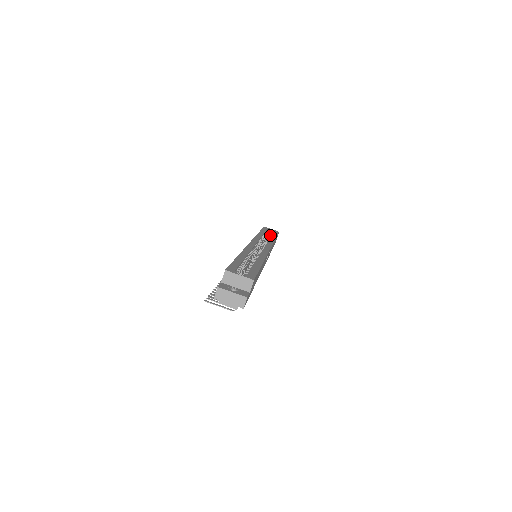
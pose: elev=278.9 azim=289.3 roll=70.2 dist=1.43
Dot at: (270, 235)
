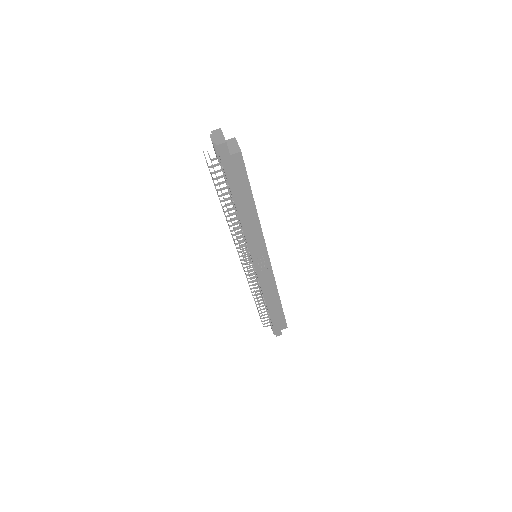
Dot at: occluded
